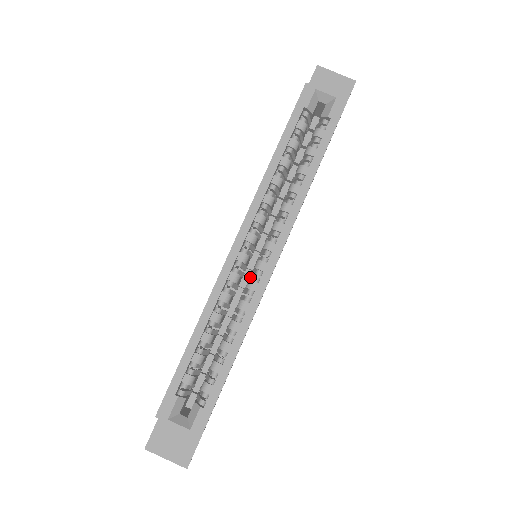
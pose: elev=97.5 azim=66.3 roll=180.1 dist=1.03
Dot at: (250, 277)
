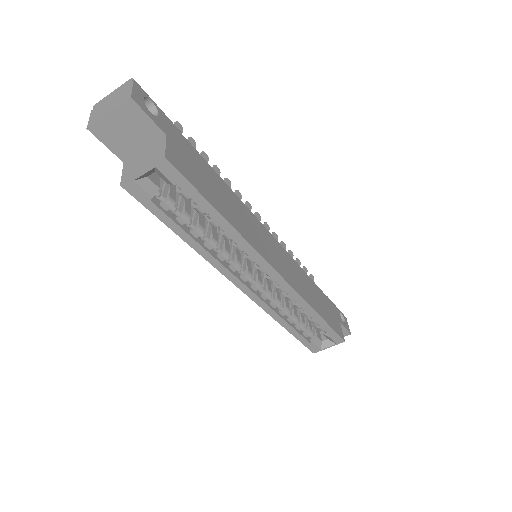
Dot at: occluded
